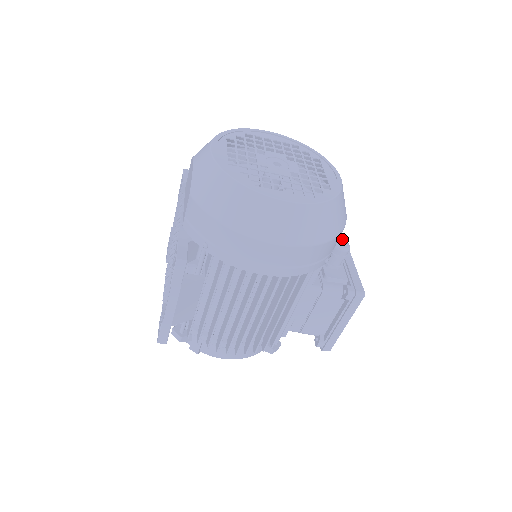
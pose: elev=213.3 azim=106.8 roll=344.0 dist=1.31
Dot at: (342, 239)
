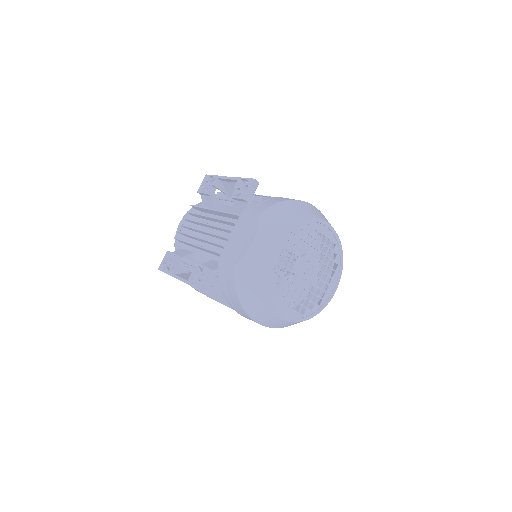
Dot at: occluded
